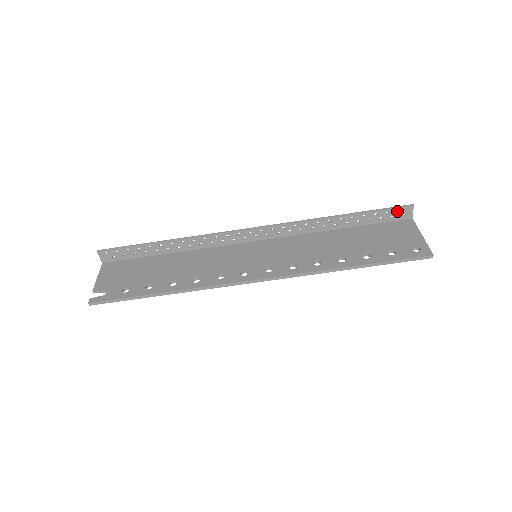
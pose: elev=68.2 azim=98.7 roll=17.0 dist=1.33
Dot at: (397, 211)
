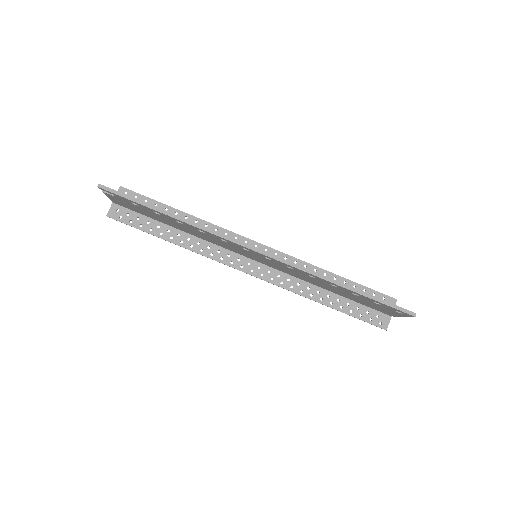
Dot at: (382, 299)
